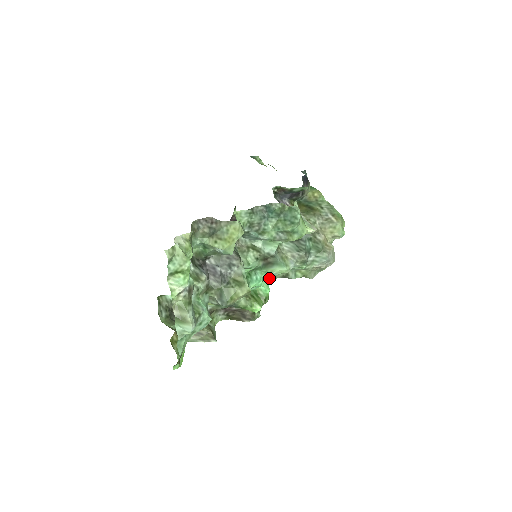
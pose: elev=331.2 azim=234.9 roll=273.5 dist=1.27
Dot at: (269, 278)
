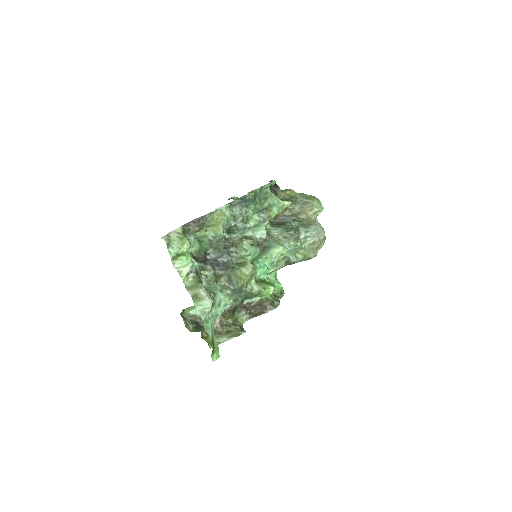
Dot at: (274, 268)
